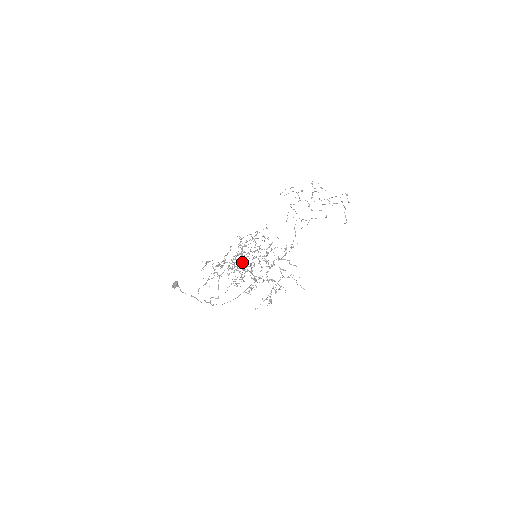
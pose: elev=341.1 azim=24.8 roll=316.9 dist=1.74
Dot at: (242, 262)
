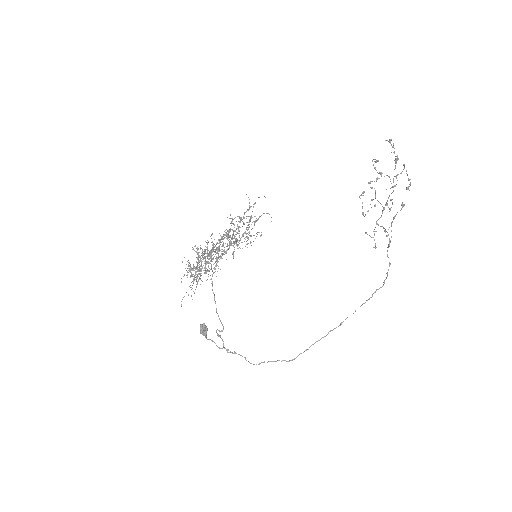
Dot at: occluded
